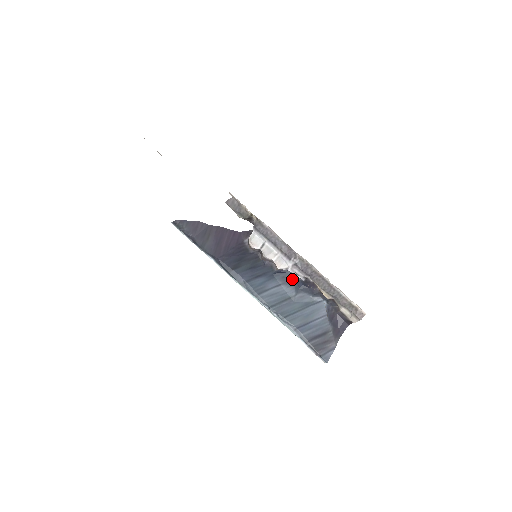
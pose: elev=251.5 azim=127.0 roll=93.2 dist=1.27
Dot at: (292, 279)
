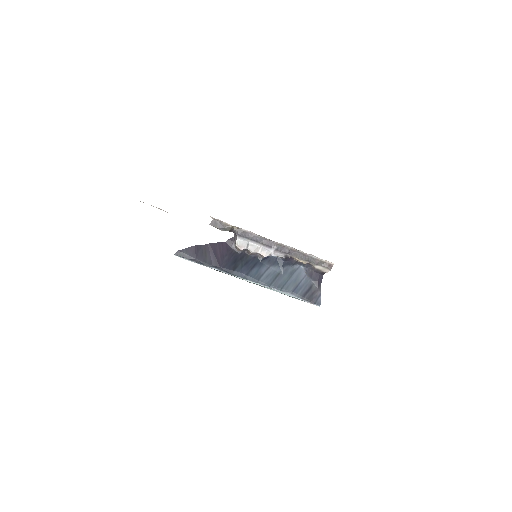
Dot at: (275, 260)
